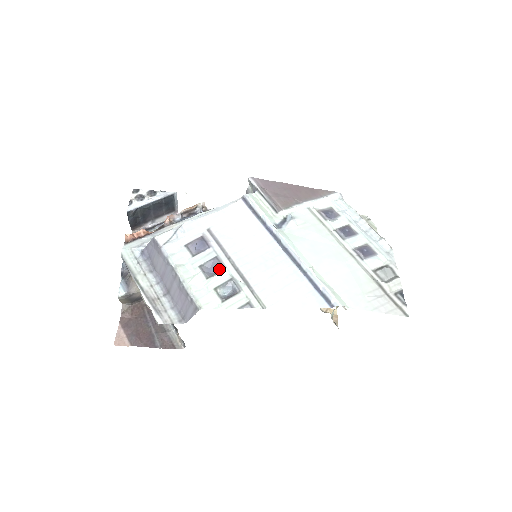
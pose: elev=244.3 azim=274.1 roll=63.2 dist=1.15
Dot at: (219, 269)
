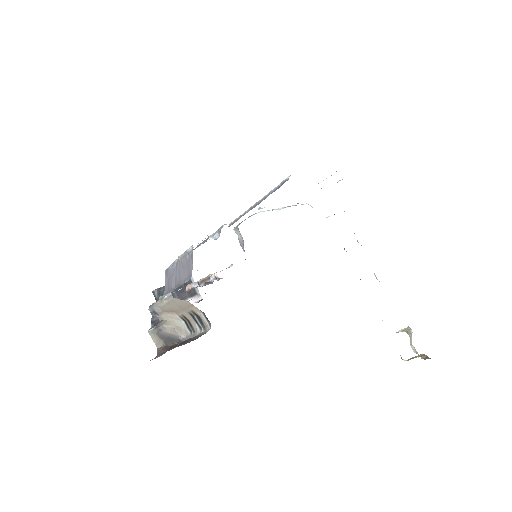
Dot at: occluded
